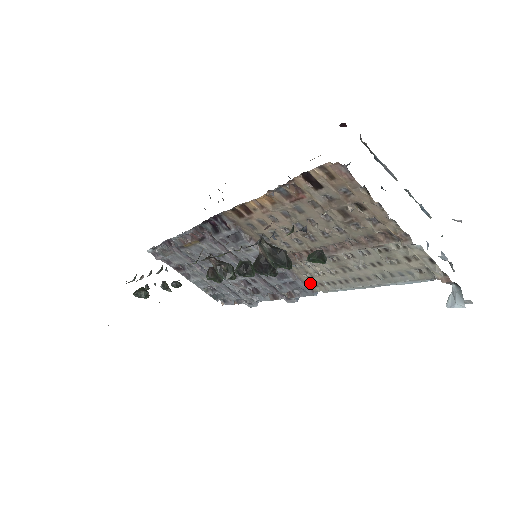
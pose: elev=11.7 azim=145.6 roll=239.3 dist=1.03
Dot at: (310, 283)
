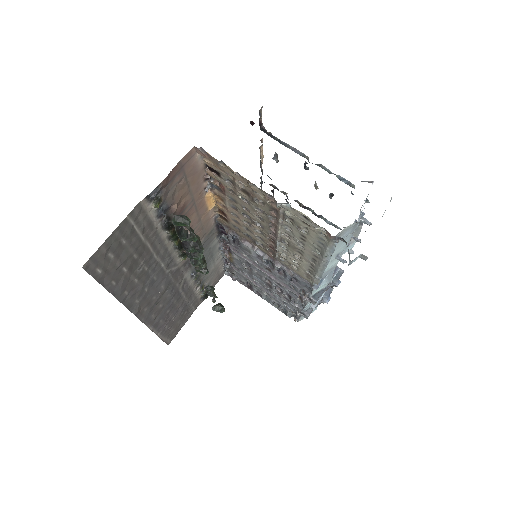
Dot at: (304, 276)
